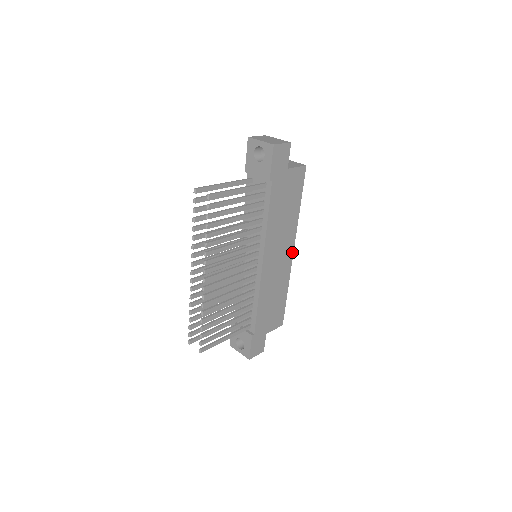
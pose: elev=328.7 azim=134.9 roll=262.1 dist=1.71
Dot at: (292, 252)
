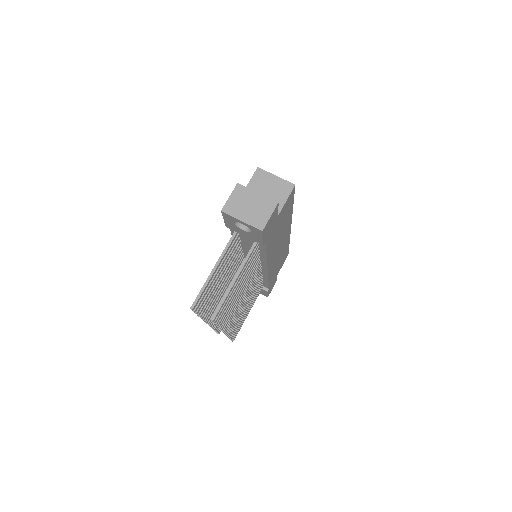
Dot at: (290, 229)
